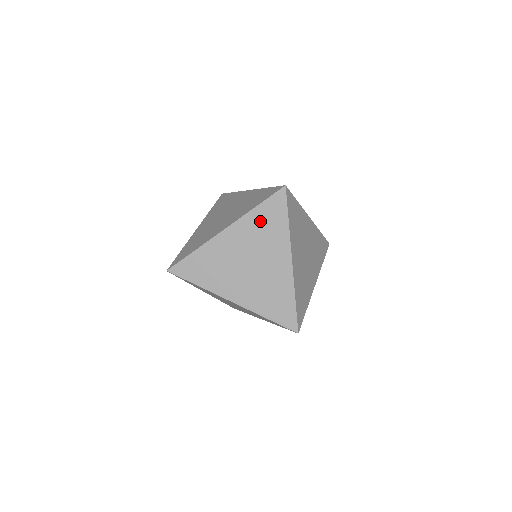
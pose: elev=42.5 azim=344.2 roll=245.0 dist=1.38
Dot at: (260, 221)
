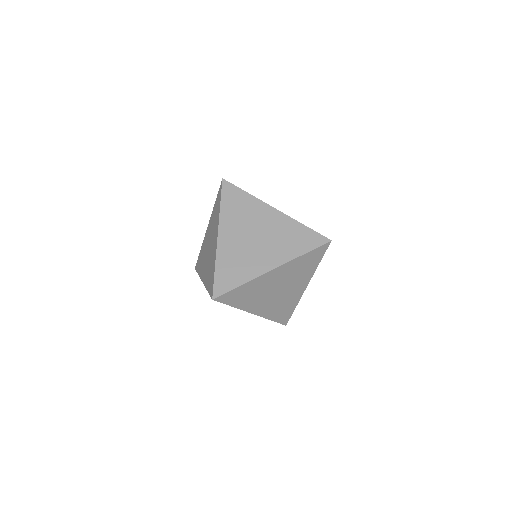
Dot at: (301, 263)
